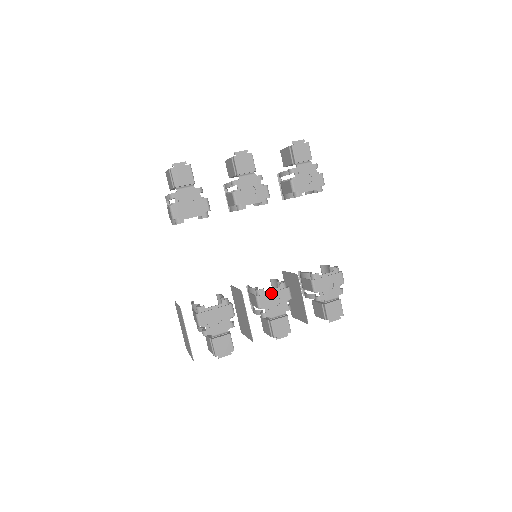
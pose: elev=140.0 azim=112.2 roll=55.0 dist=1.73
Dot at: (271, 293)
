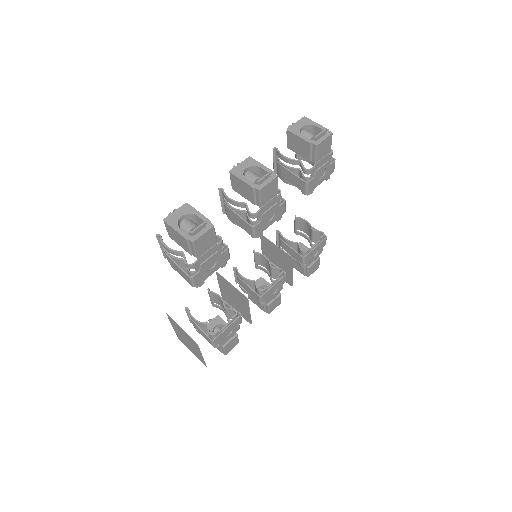
Dot at: (272, 287)
